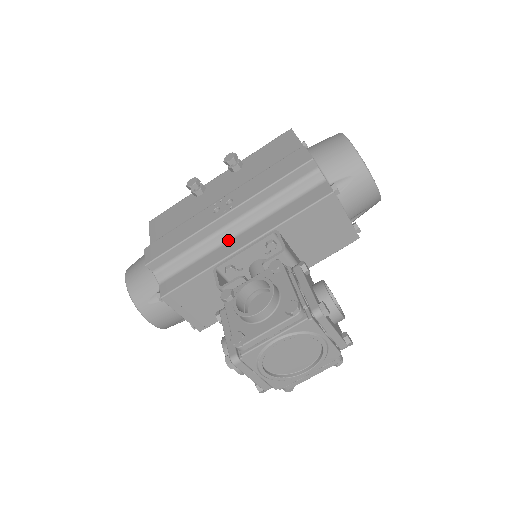
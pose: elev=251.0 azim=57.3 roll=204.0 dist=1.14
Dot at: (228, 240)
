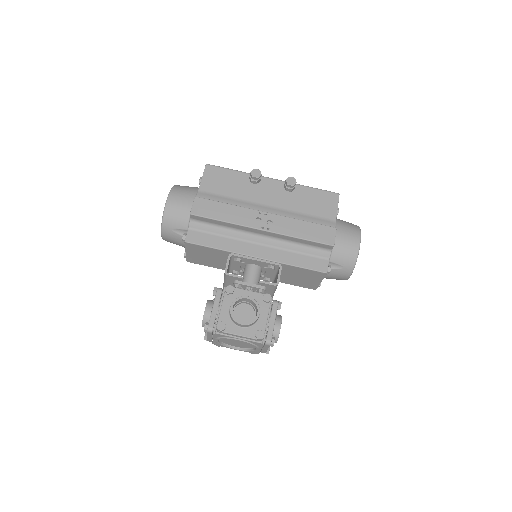
Dot at: (250, 242)
